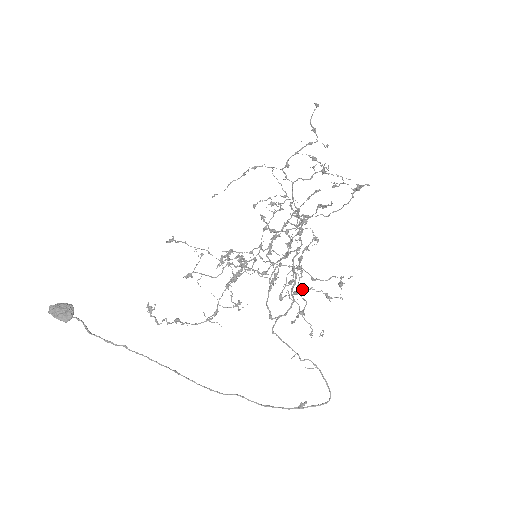
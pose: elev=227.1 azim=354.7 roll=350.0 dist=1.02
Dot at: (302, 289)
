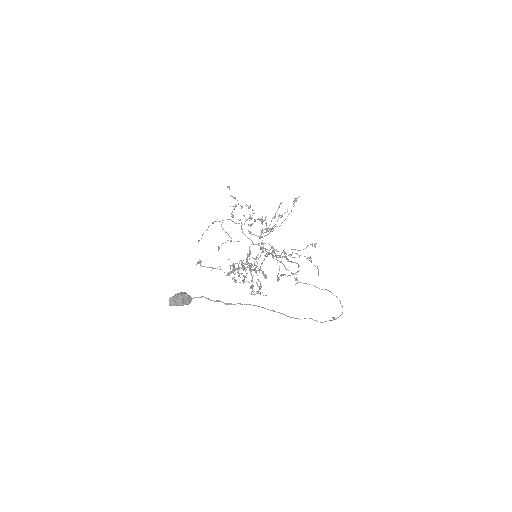
Dot at: occluded
